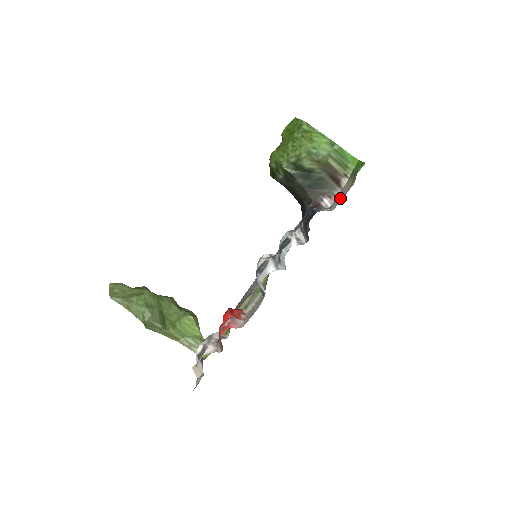
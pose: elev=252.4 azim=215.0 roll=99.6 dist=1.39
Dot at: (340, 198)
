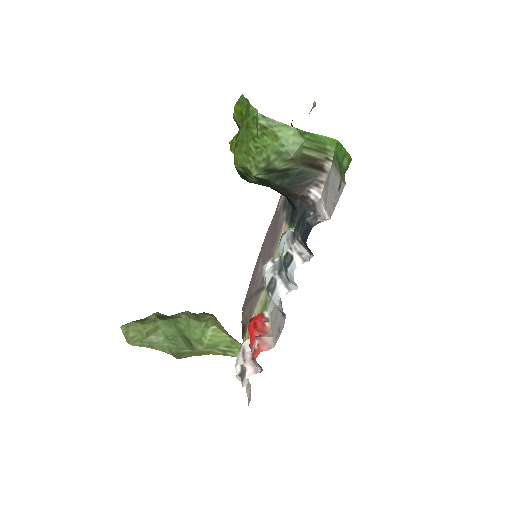
Dot at: (332, 200)
